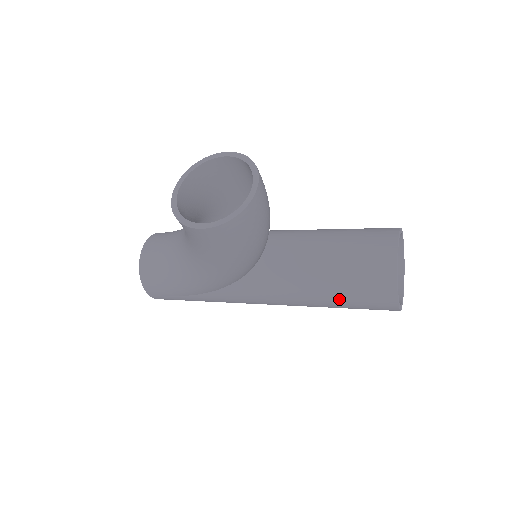
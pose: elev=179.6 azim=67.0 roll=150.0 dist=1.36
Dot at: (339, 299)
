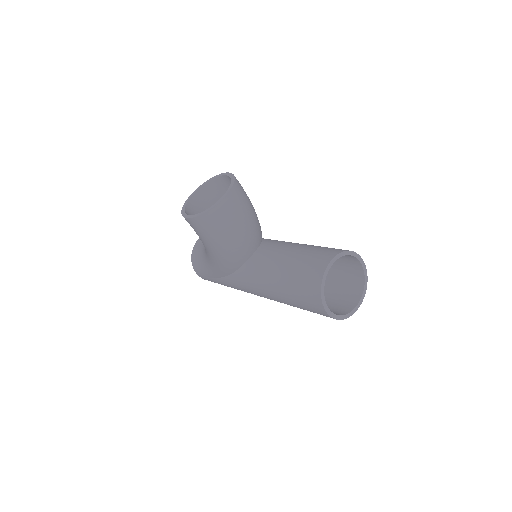
Dot at: (290, 297)
